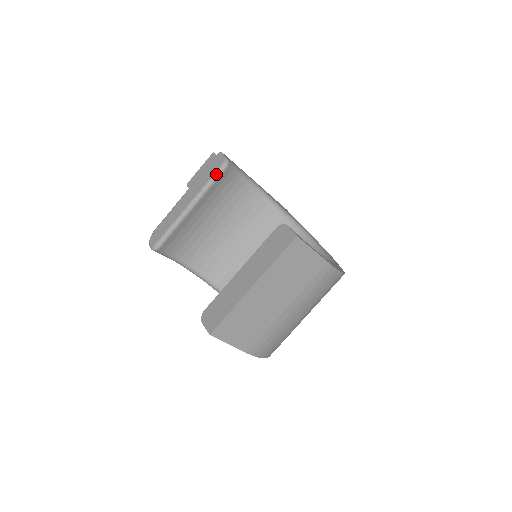
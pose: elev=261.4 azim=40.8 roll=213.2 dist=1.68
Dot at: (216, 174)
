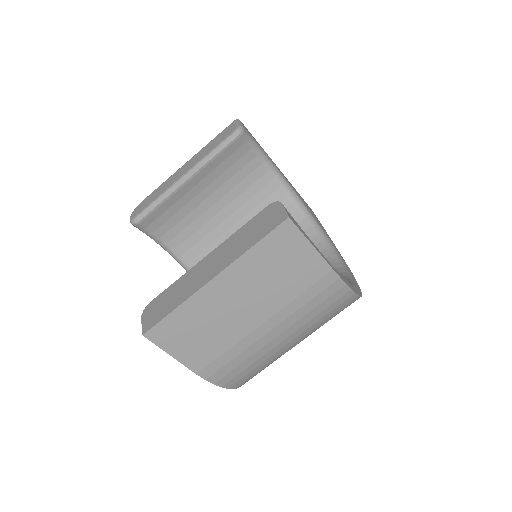
Dot at: (224, 142)
